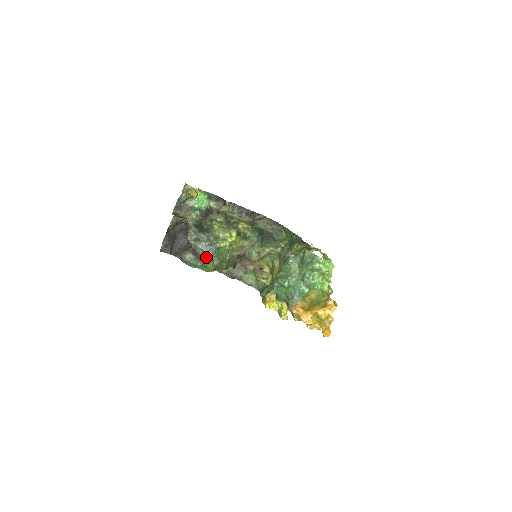
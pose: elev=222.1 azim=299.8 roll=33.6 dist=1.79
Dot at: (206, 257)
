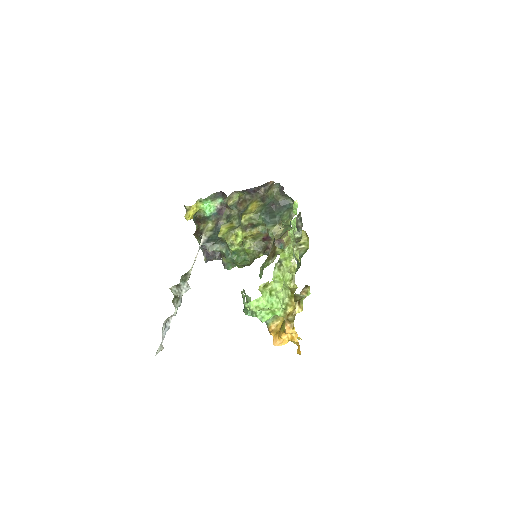
Dot at: (230, 262)
